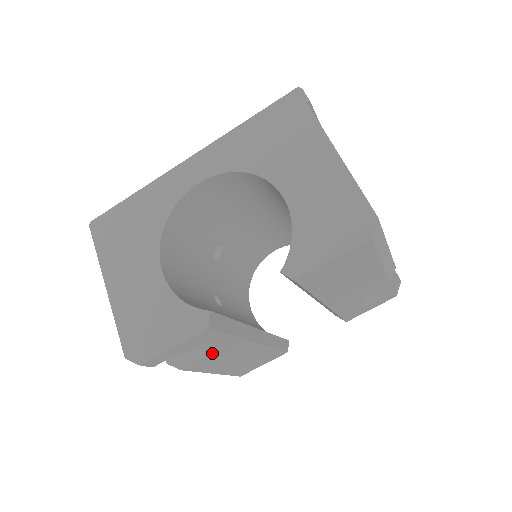
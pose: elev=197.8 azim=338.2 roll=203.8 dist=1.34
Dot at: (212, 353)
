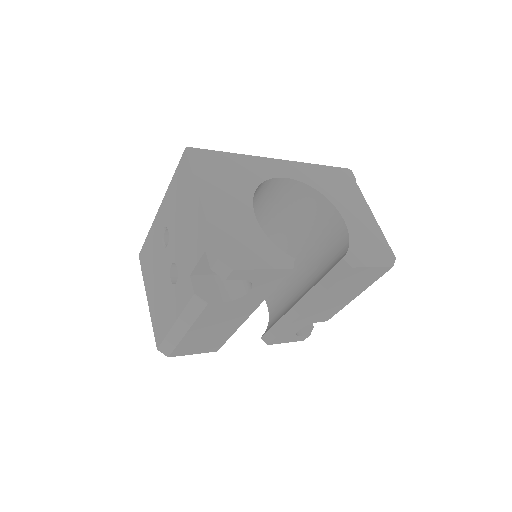
Dot at: (239, 301)
